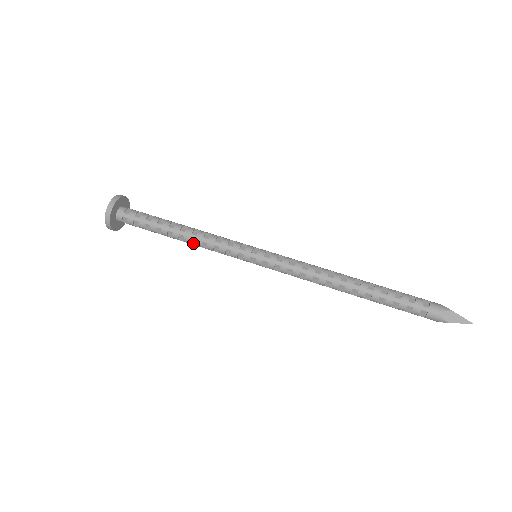
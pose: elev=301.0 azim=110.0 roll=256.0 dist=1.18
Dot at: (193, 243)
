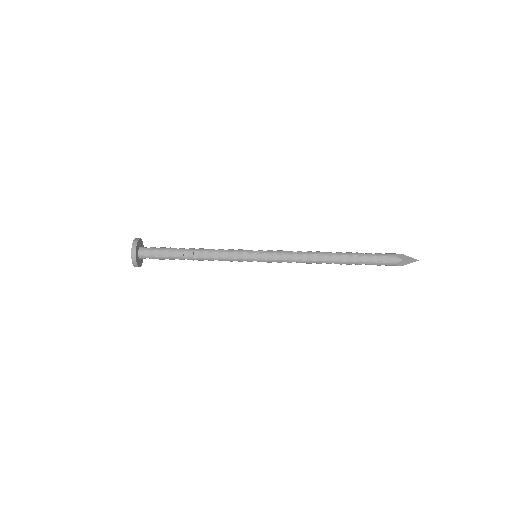
Dot at: (205, 256)
